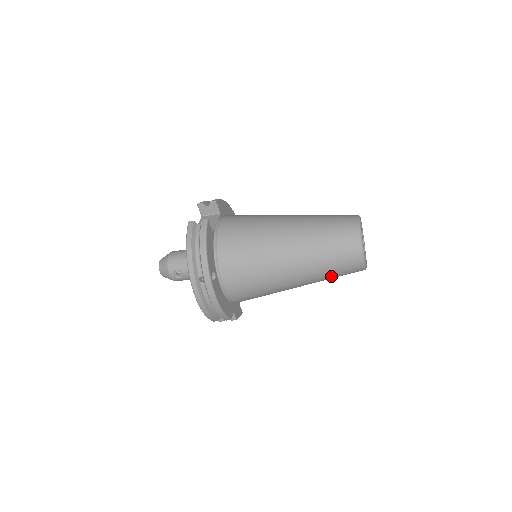
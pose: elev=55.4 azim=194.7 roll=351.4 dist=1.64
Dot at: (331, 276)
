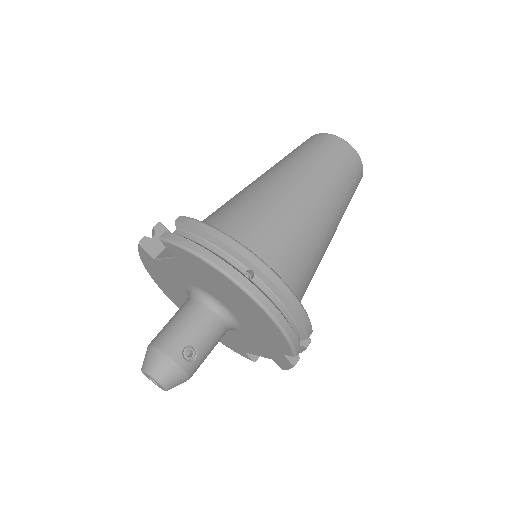
Dot at: (348, 198)
